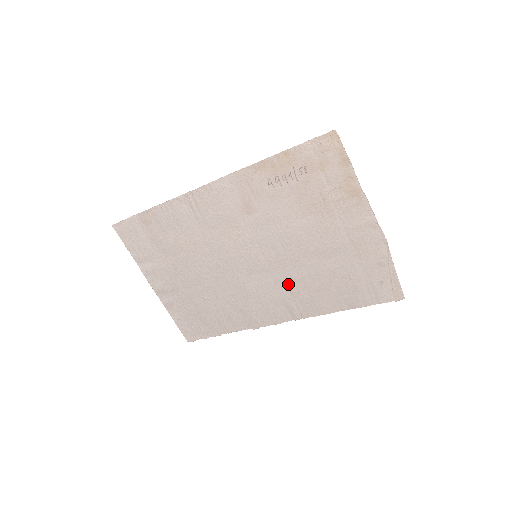
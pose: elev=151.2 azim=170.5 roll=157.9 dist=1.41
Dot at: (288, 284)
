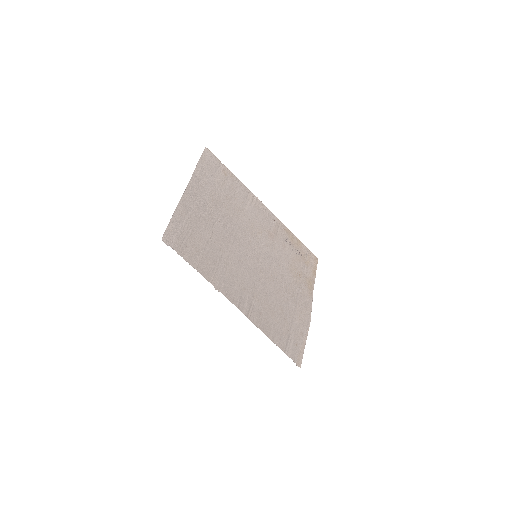
Dot at: (258, 289)
